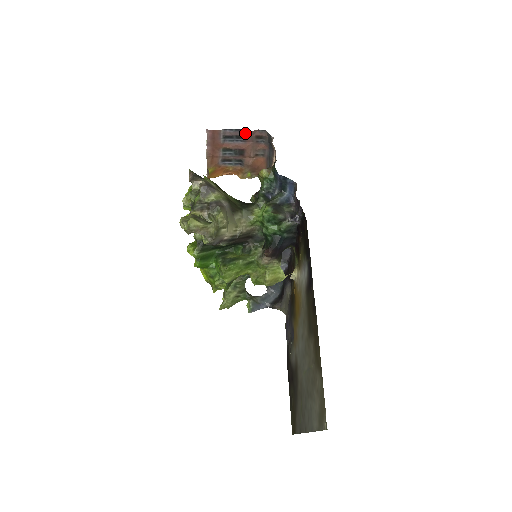
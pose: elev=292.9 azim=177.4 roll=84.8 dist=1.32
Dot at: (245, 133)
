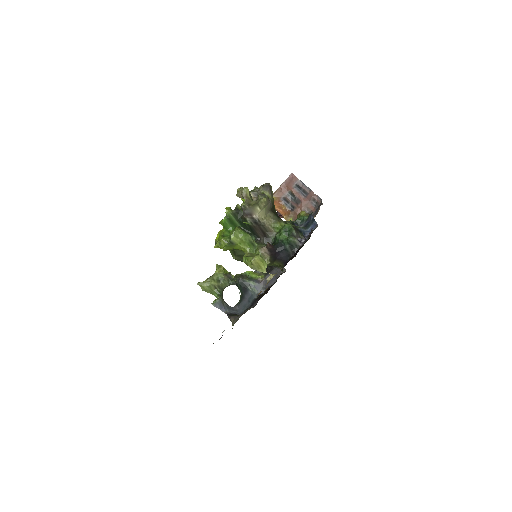
Dot at: (310, 192)
